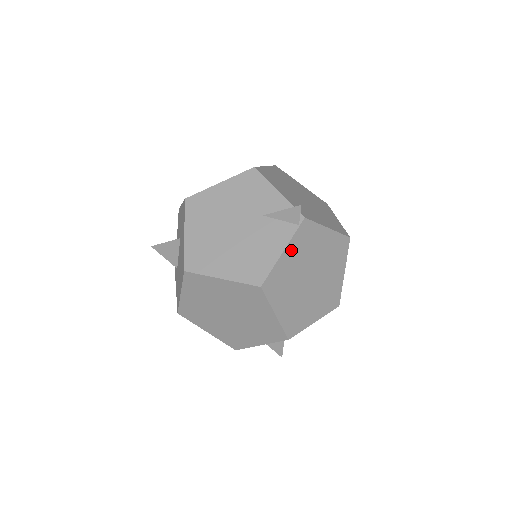
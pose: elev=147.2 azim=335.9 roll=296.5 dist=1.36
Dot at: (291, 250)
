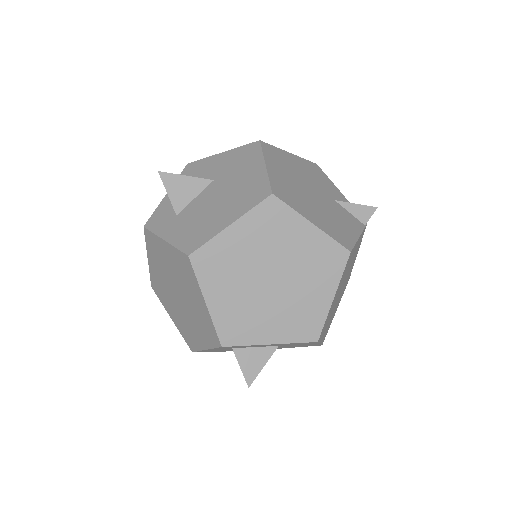
Dot at: (358, 242)
